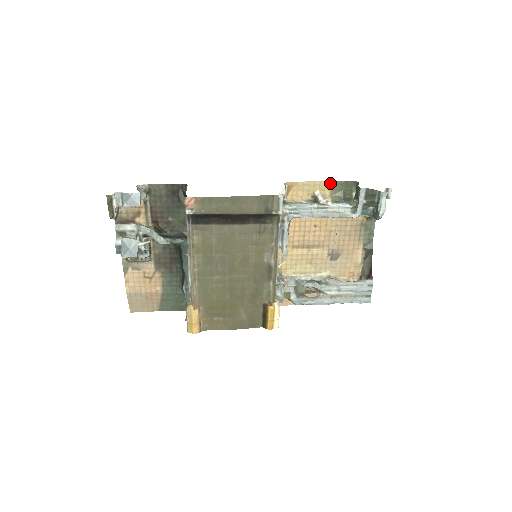
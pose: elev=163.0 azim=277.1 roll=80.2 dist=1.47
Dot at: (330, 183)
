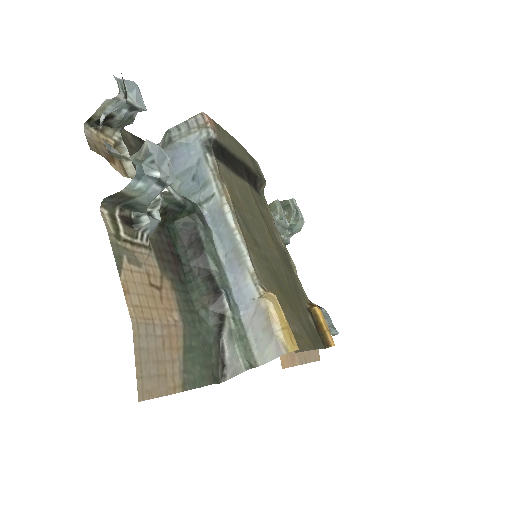
Dot at: occluded
